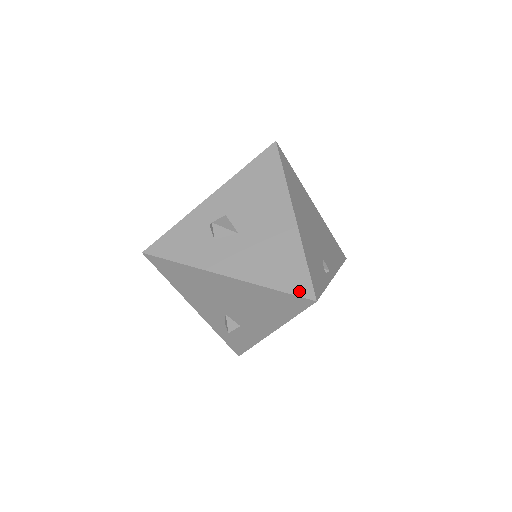
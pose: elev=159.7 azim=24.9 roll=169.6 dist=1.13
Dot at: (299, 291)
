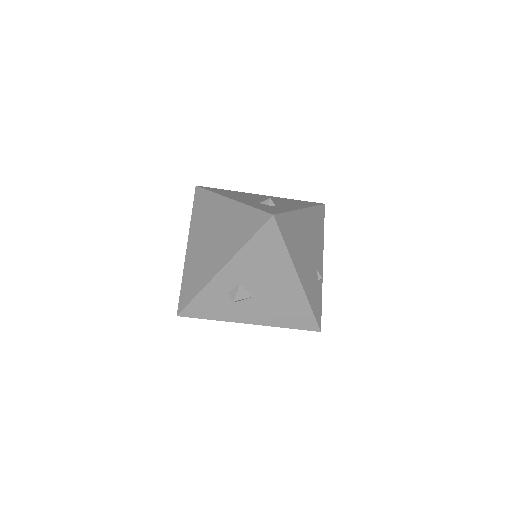
Dot at: (308, 328)
